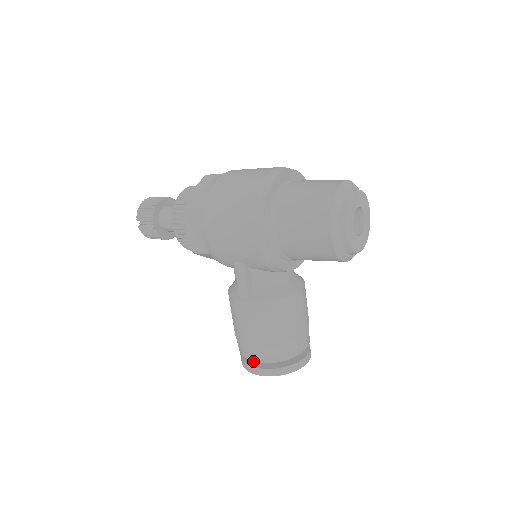
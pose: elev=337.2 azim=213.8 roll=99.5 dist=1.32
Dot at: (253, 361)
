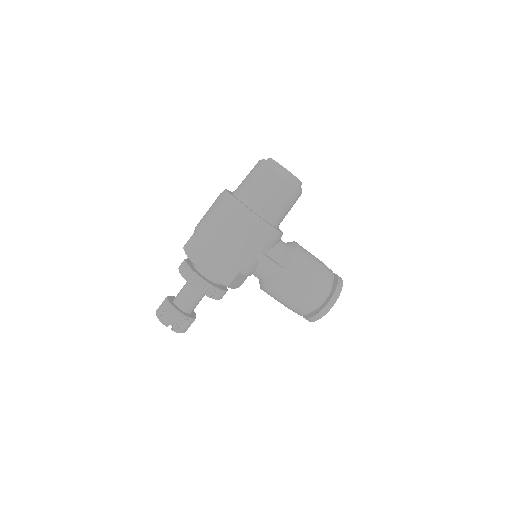
Dot at: (320, 308)
